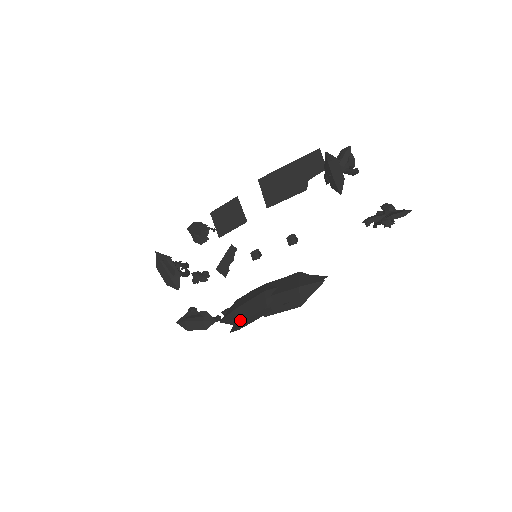
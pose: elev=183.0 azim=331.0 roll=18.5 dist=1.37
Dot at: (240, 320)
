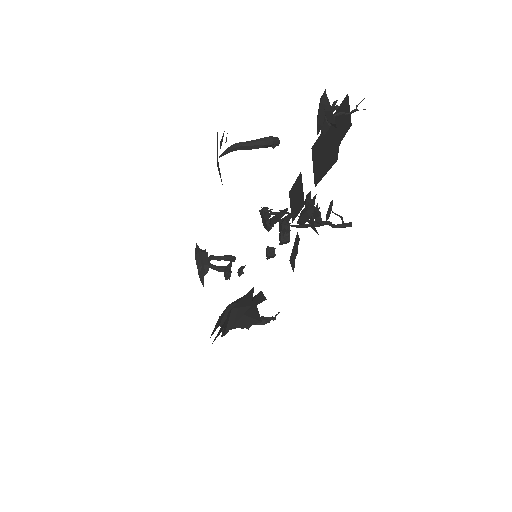
Dot at: (212, 334)
